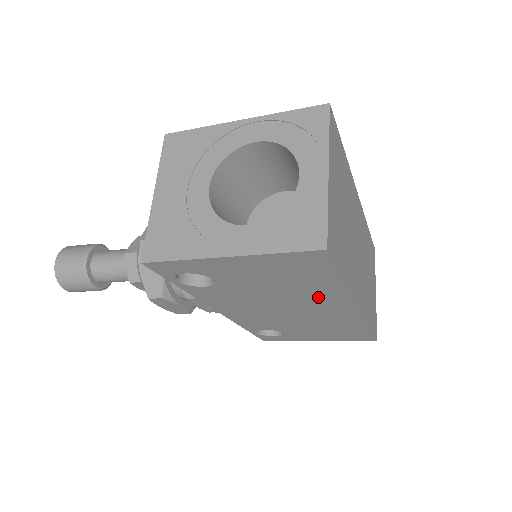
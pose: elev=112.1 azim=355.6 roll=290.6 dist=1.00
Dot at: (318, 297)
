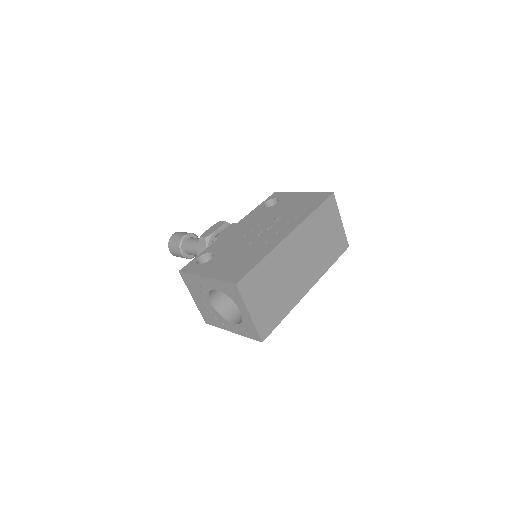
Dot at: occluded
